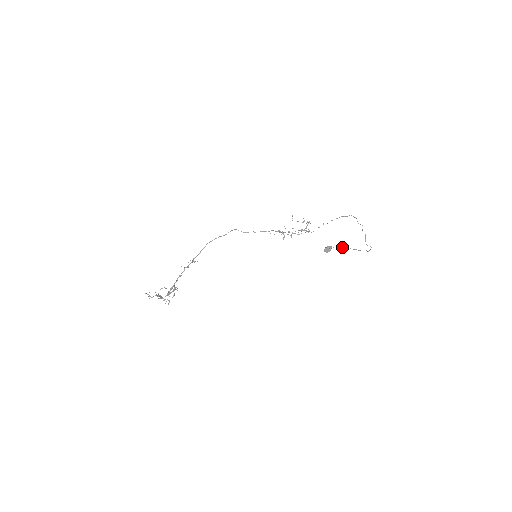
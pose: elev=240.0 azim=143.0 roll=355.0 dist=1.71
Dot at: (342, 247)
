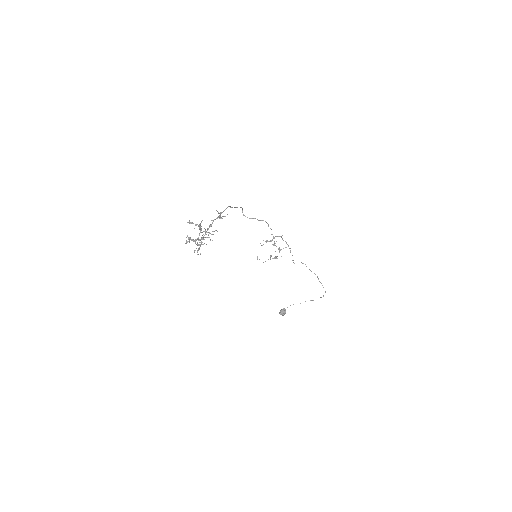
Dot at: occluded
